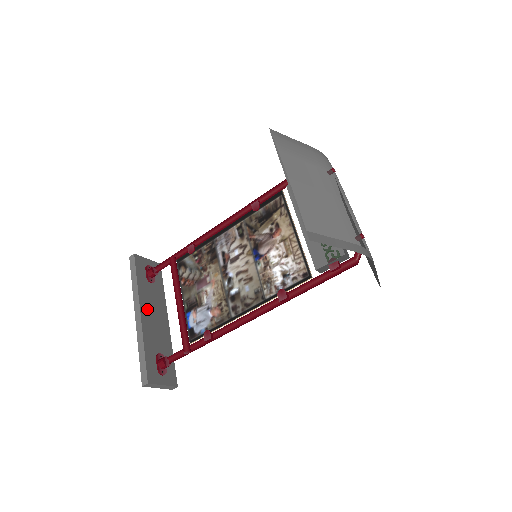
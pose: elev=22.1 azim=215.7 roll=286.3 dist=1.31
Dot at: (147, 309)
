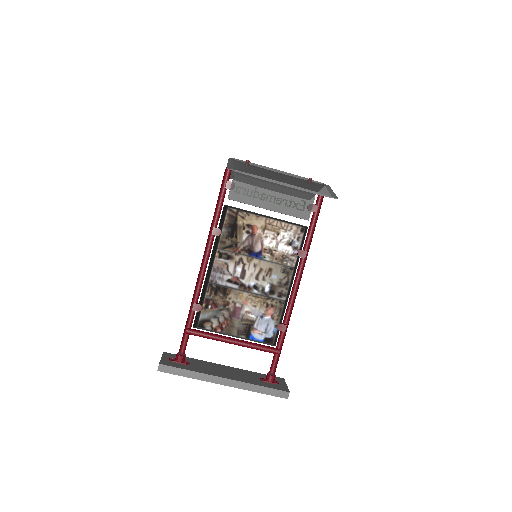
Dot at: (219, 374)
